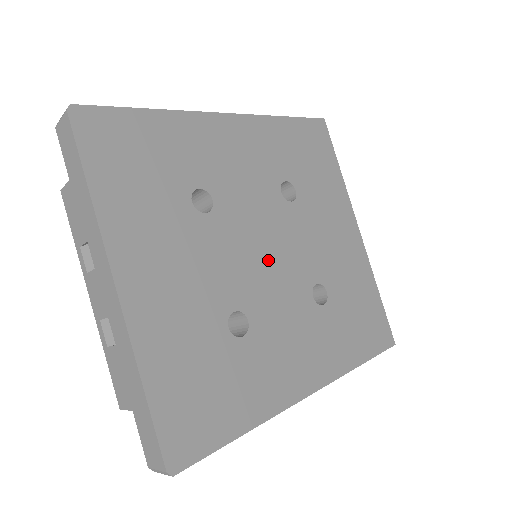
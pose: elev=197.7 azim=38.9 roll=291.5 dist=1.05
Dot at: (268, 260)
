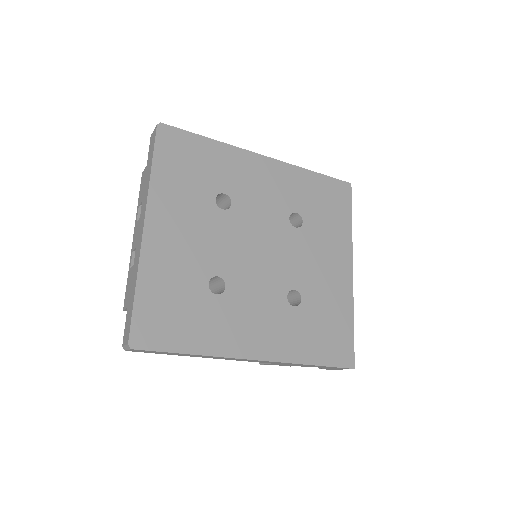
Dot at: (259, 256)
